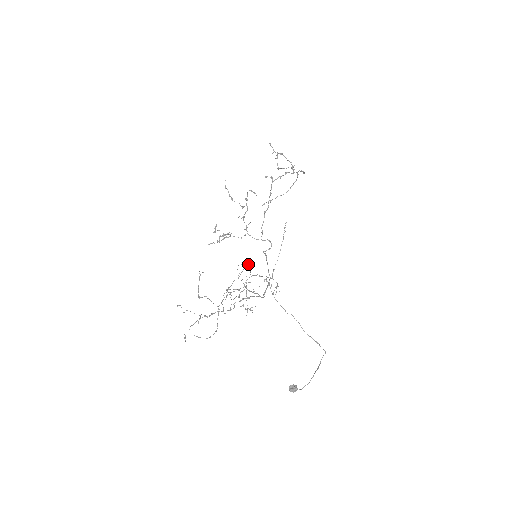
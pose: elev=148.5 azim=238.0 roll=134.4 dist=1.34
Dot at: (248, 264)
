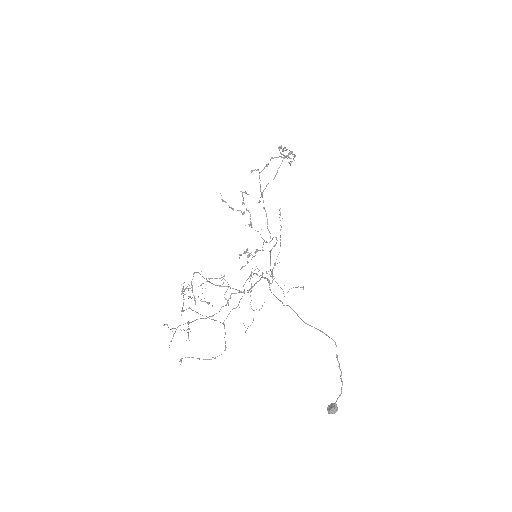
Dot at: occluded
